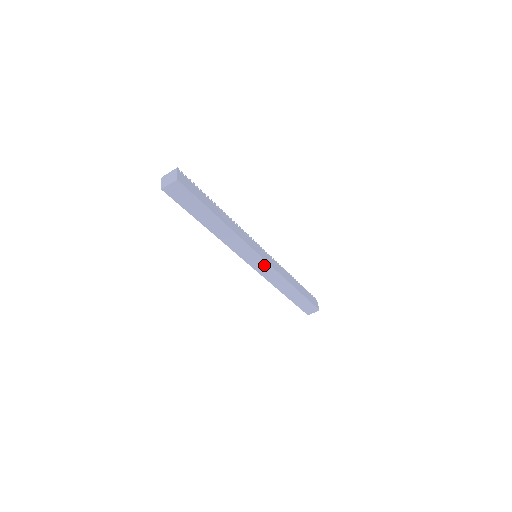
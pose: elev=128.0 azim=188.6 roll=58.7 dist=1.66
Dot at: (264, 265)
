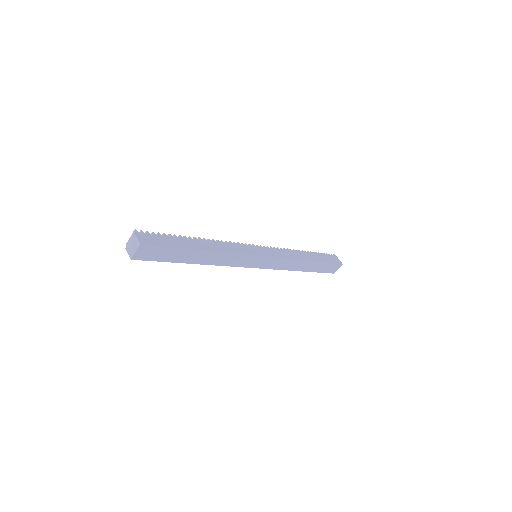
Dot at: (268, 260)
